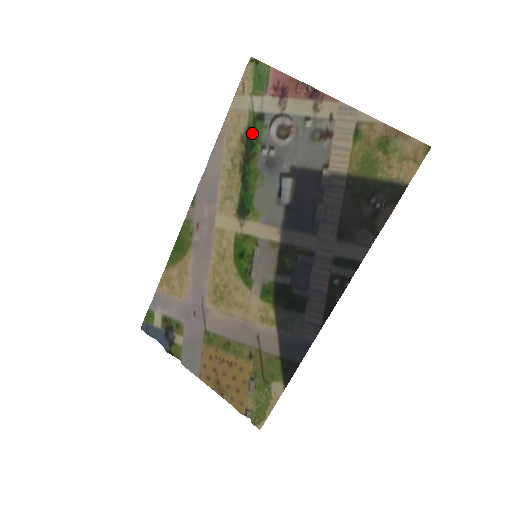
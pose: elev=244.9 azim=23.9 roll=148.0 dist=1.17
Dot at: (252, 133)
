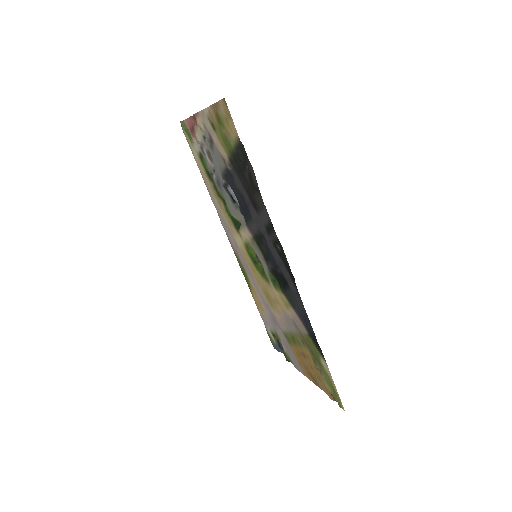
Dot at: (206, 170)
